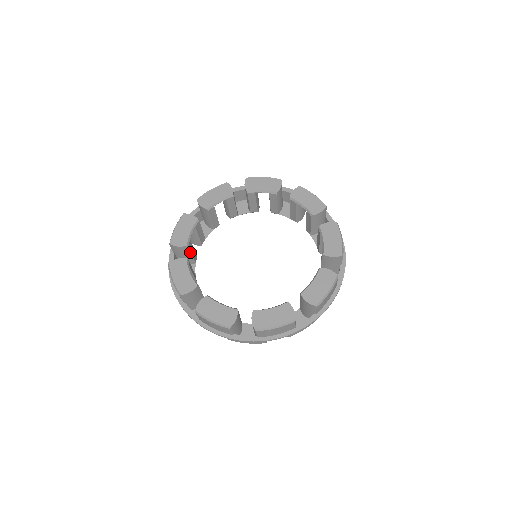
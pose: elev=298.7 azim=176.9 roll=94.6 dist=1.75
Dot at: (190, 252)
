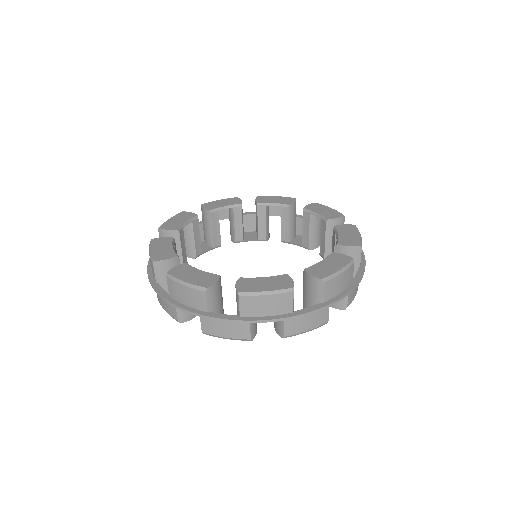
Dot at: (180, 244)
